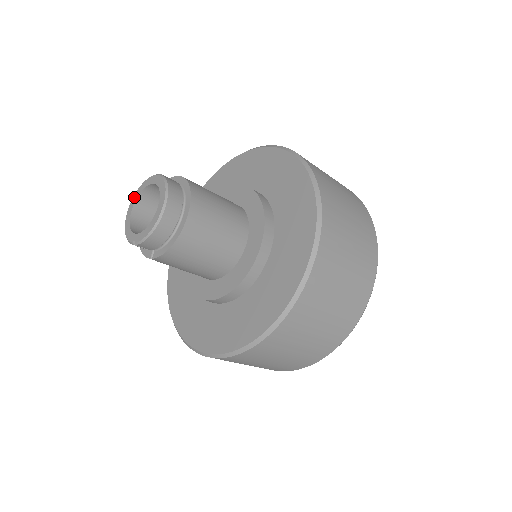
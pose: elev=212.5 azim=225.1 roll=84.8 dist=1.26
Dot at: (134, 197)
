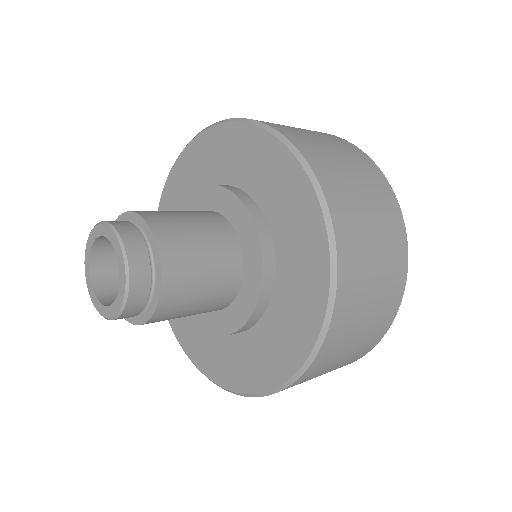
Dot at: (90, 238)
